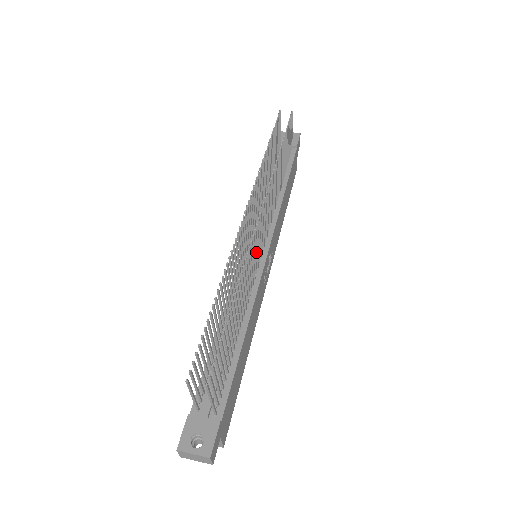
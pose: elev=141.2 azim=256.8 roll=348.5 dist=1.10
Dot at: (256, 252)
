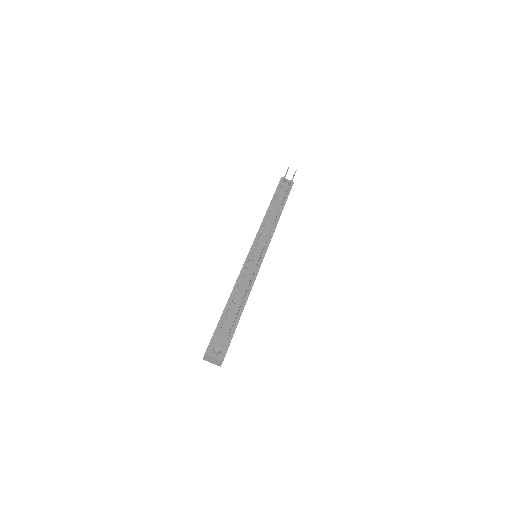
Dot at: occluded
